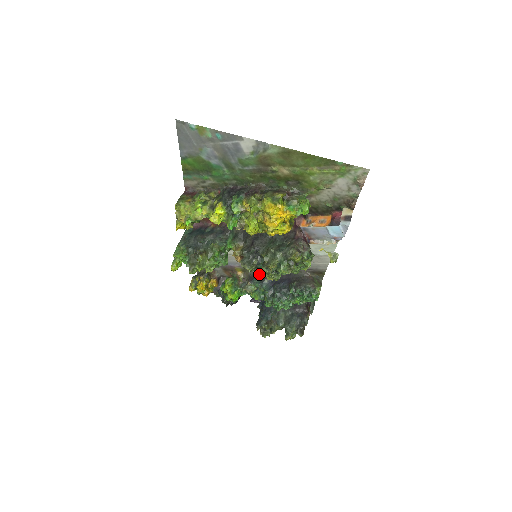
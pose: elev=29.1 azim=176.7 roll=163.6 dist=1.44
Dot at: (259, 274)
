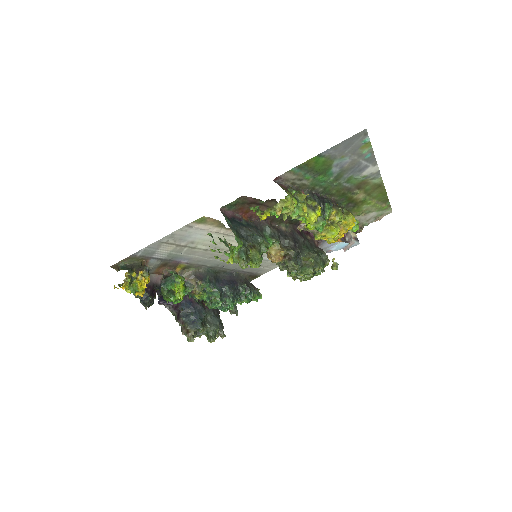
Dot at: (207, 273)
